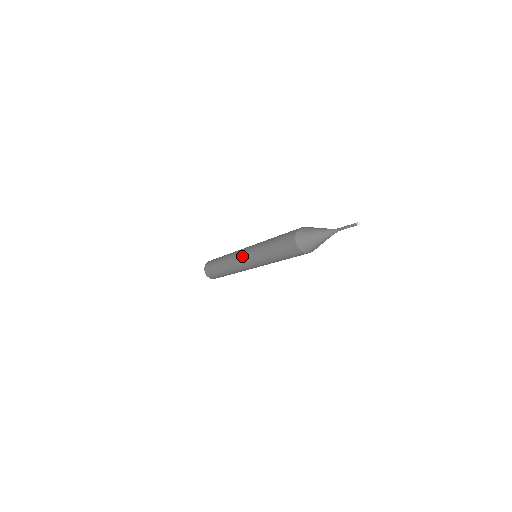
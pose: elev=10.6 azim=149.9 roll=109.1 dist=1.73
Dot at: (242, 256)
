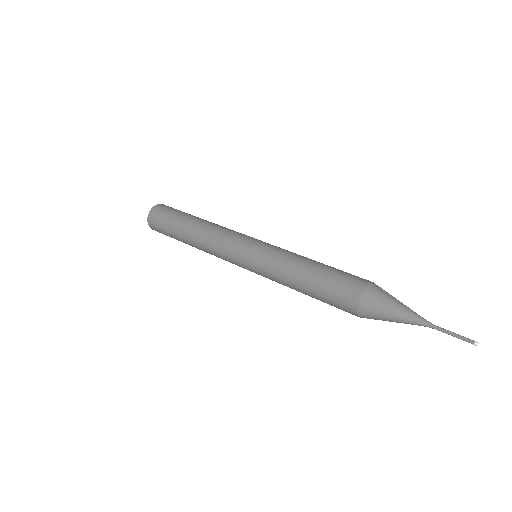
Dot at: (241, 245)
